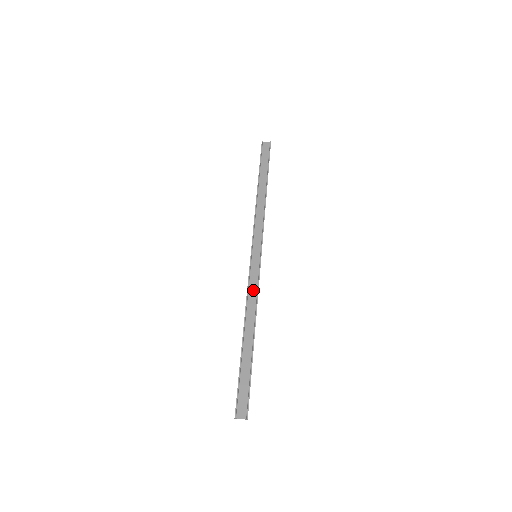
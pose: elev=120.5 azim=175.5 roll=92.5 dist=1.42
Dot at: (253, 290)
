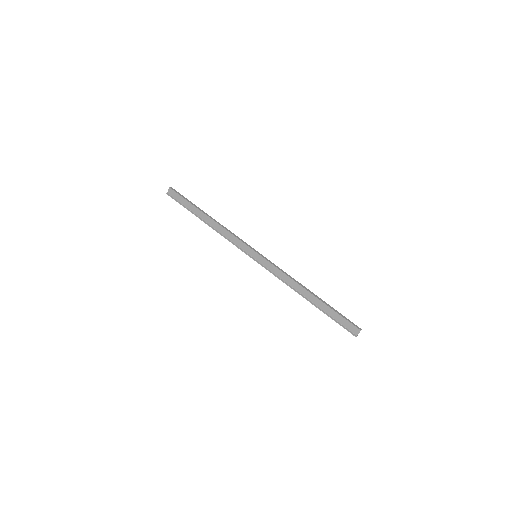
Dot at: (279, 274)
